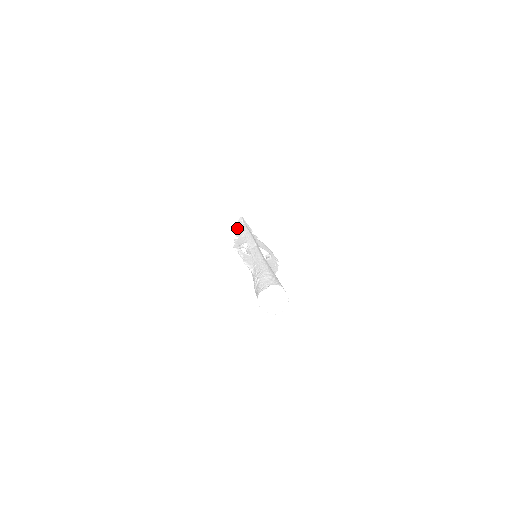
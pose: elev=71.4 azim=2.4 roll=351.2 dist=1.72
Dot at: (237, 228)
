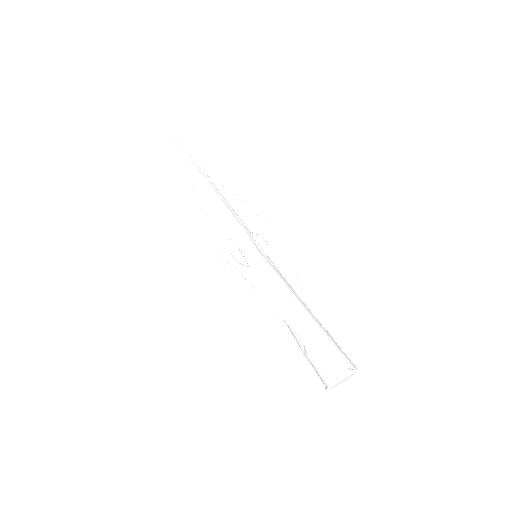
Dot at: occluded
